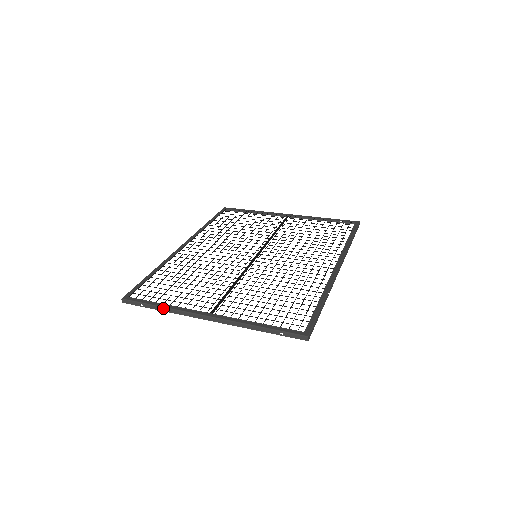
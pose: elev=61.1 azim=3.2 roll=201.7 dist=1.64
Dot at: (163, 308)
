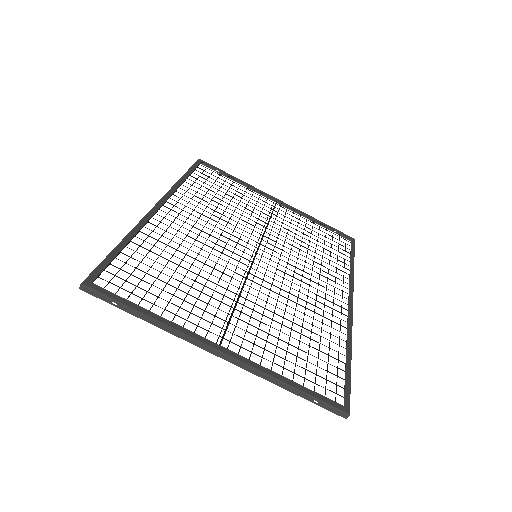
Dot at: (150, 319)
